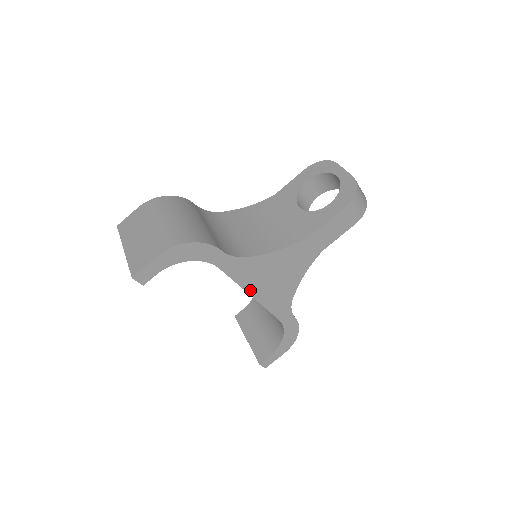
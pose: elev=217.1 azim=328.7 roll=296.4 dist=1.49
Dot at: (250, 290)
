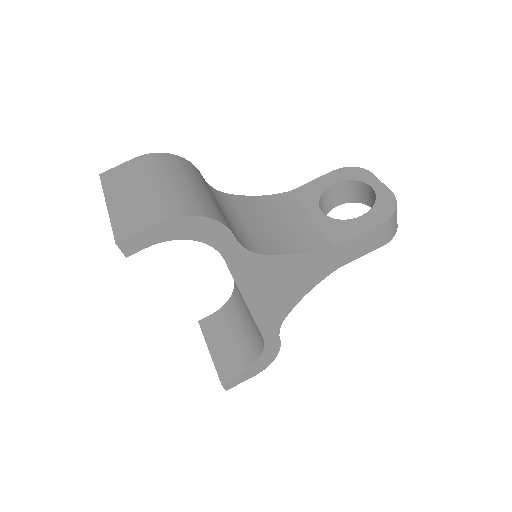
Dot at: (247, 295)
